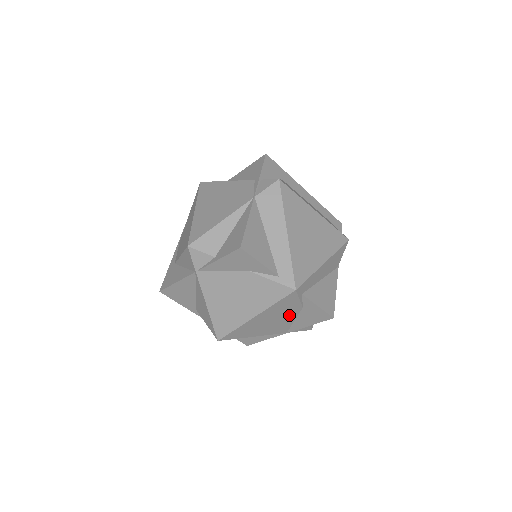
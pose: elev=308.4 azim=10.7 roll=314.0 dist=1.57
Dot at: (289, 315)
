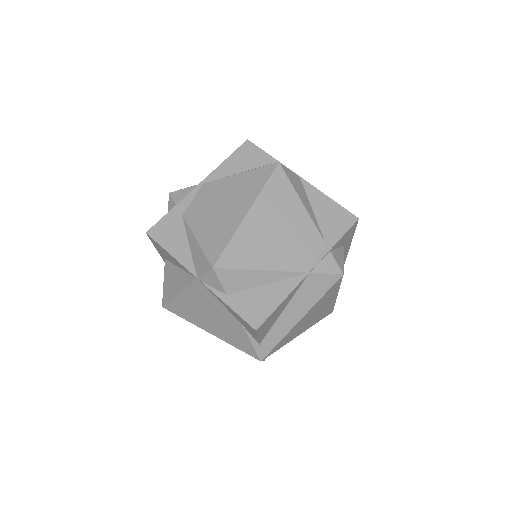
Dot at: occluded
